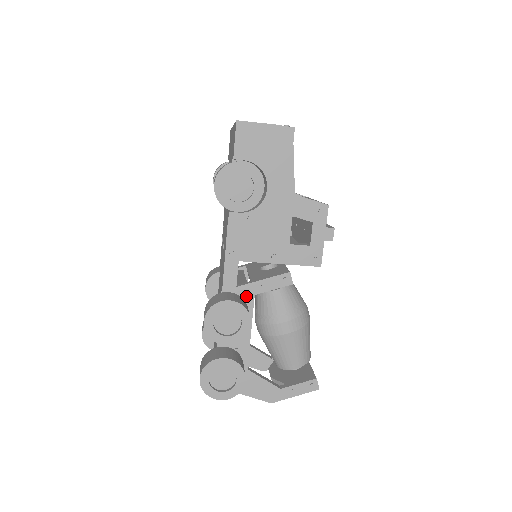
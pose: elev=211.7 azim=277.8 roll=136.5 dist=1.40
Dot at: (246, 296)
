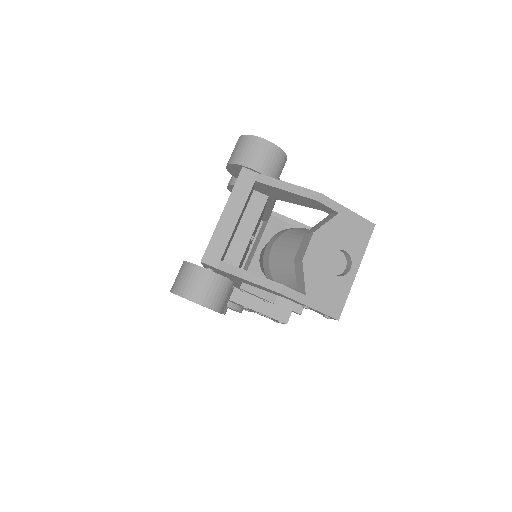
Dot at: occluded
